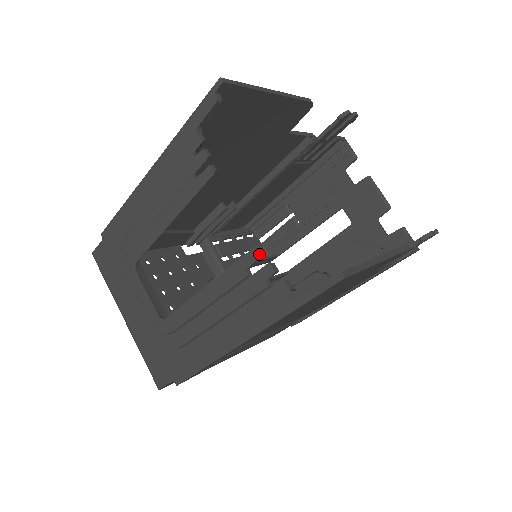
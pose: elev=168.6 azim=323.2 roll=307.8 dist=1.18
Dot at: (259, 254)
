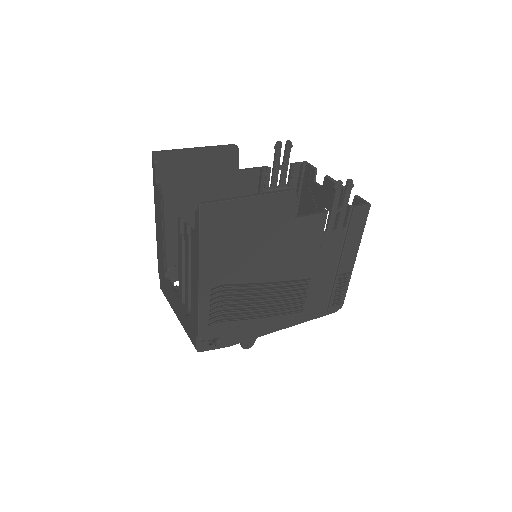
Dot at: (179, 221)
